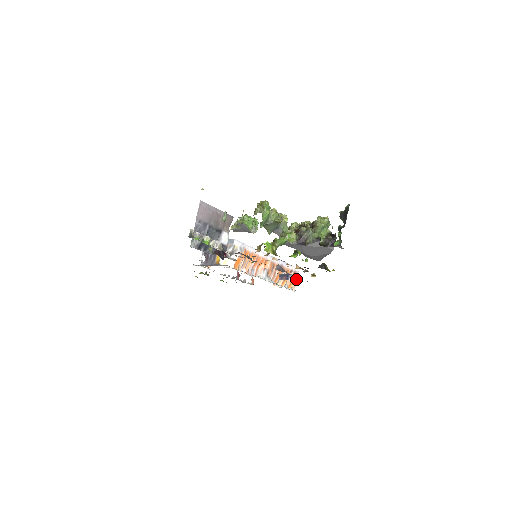
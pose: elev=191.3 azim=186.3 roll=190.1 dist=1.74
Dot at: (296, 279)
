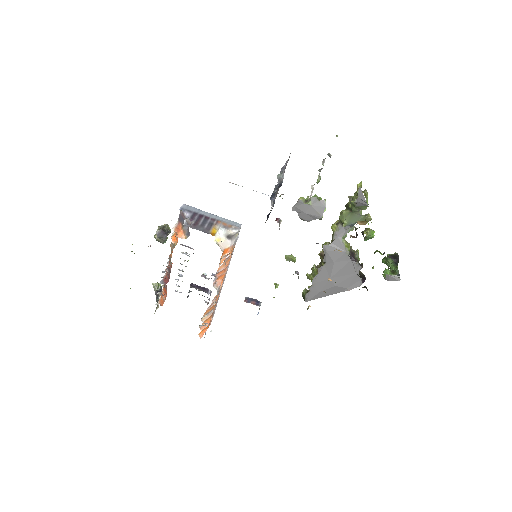
Dot at: (258, 313)
